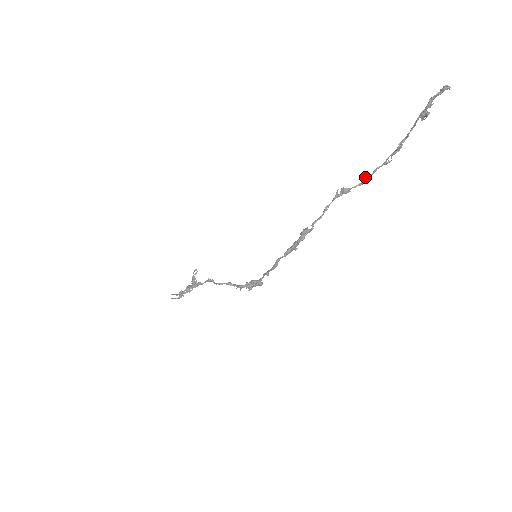
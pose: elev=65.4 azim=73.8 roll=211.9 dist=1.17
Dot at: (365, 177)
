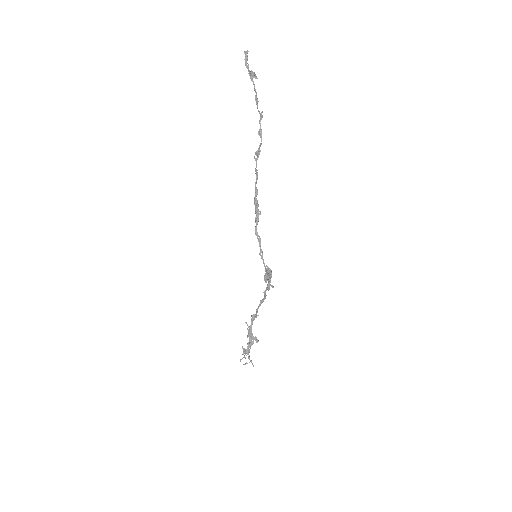
Dot at: (258, 133)
